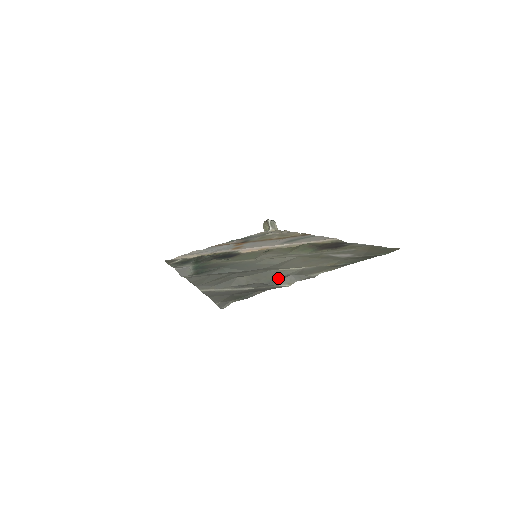
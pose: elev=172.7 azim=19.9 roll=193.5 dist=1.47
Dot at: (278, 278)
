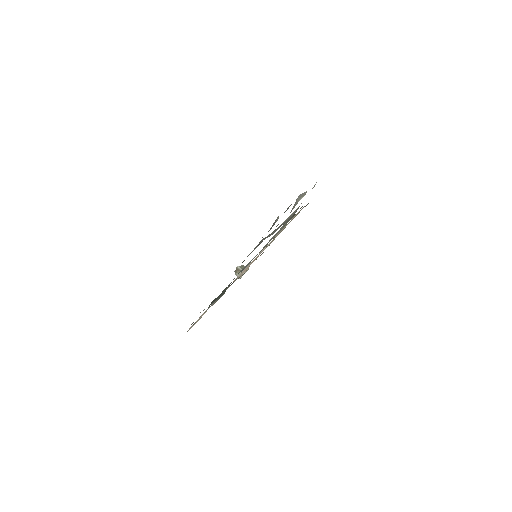
Dot at: (290, 218)
